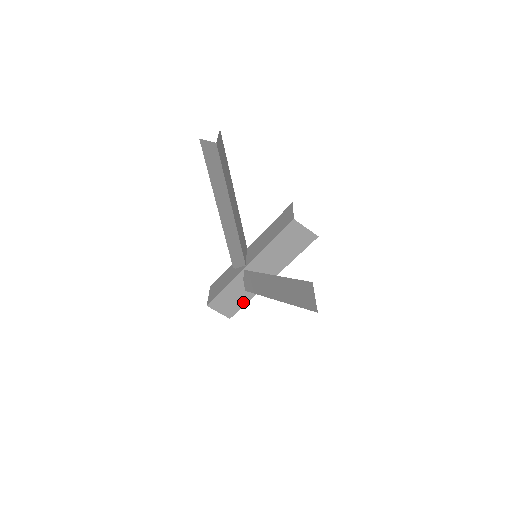
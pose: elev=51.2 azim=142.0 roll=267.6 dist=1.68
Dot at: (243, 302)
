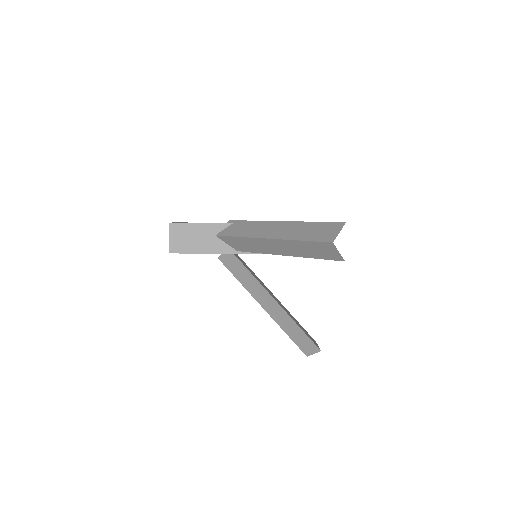
Dot at: occluded
